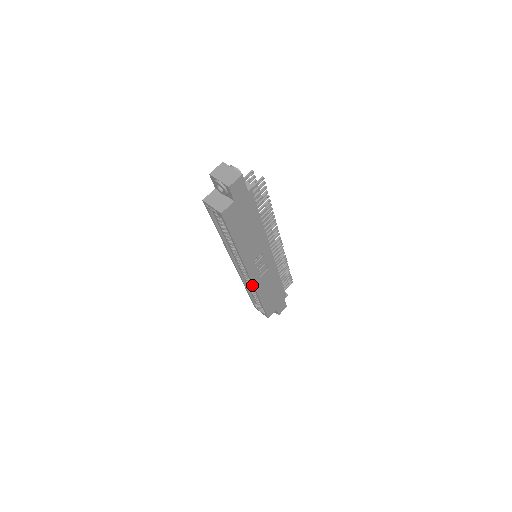
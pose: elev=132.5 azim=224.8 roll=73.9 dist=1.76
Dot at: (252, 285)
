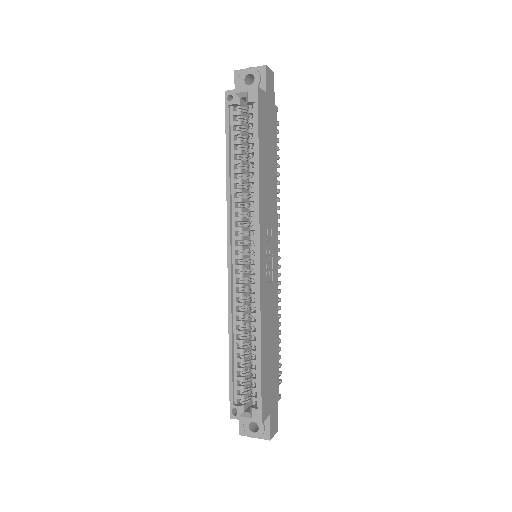
Dot at: (256, 291)
